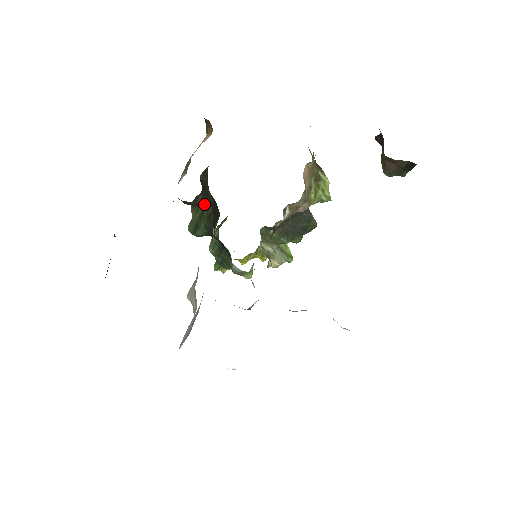
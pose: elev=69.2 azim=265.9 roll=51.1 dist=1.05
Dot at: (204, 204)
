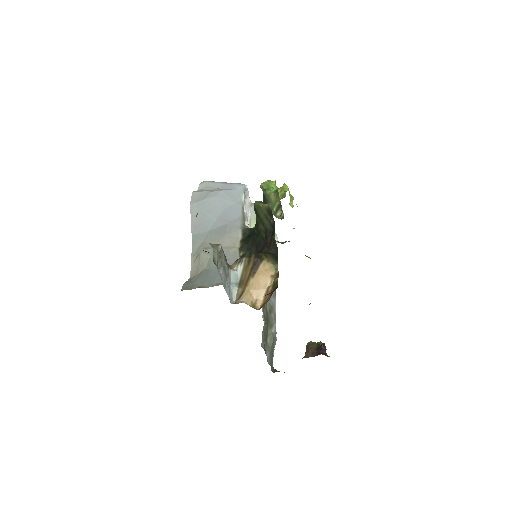
Dot at: (267, 227)
